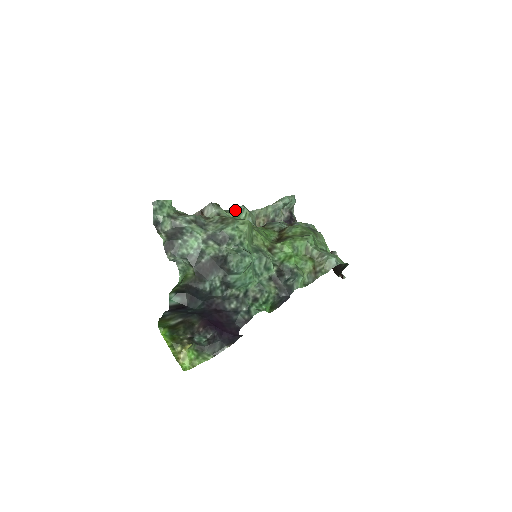
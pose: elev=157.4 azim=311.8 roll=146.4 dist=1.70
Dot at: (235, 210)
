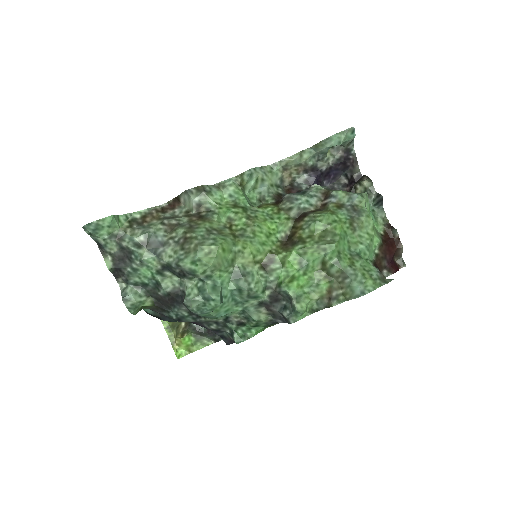
Dot at: (239, 177)
